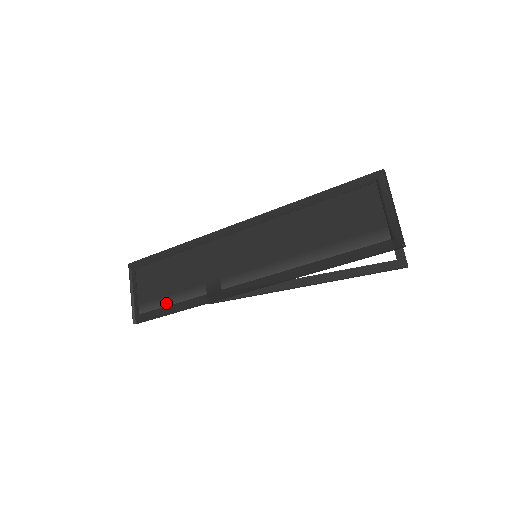
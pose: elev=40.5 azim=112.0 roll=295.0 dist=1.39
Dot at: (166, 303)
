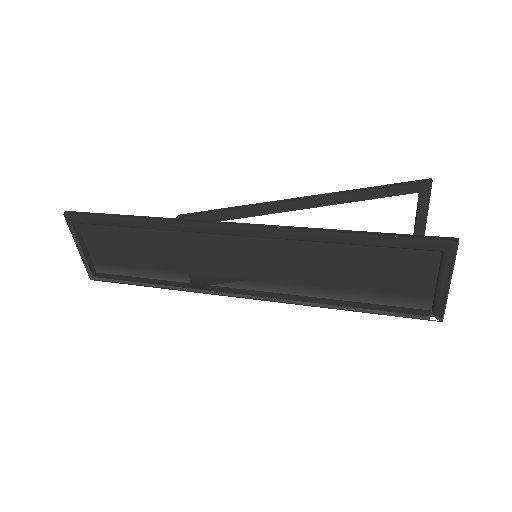
Dot at: (134, 274)
